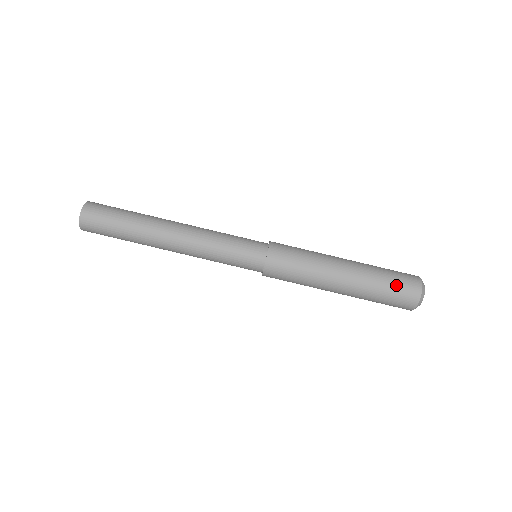
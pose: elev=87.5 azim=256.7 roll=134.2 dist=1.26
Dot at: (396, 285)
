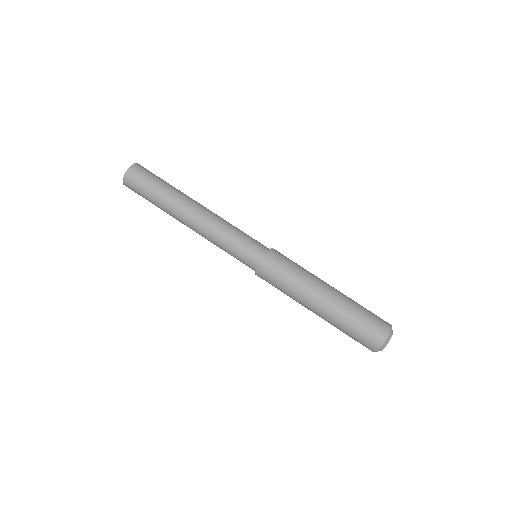
Dot at: (369, 319)
